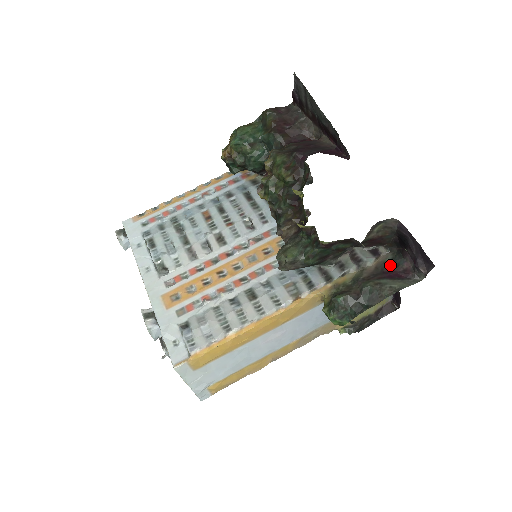
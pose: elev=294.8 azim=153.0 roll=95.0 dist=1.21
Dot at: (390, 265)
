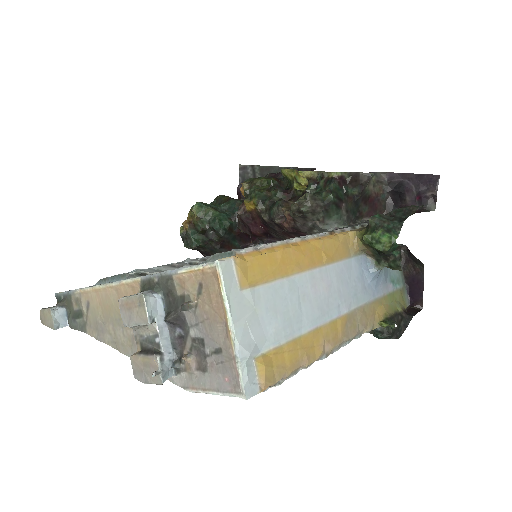
Dot at: occluded
